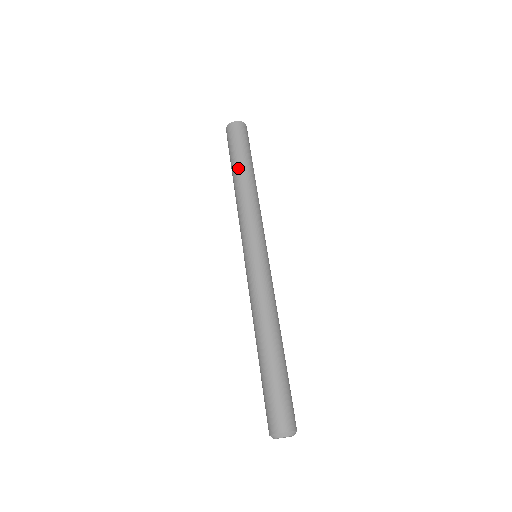
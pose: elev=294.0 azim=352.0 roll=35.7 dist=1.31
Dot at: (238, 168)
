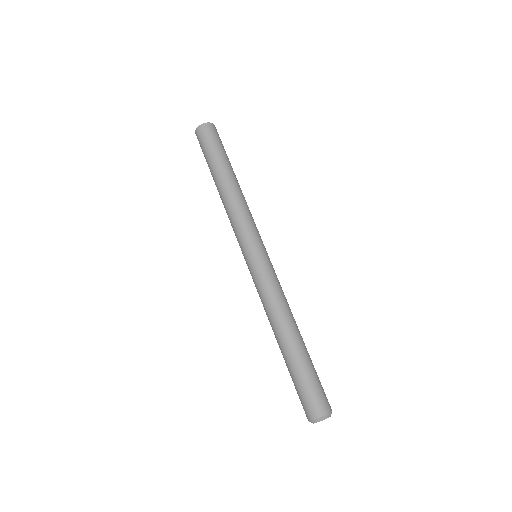
Dot at: (218, 172)
